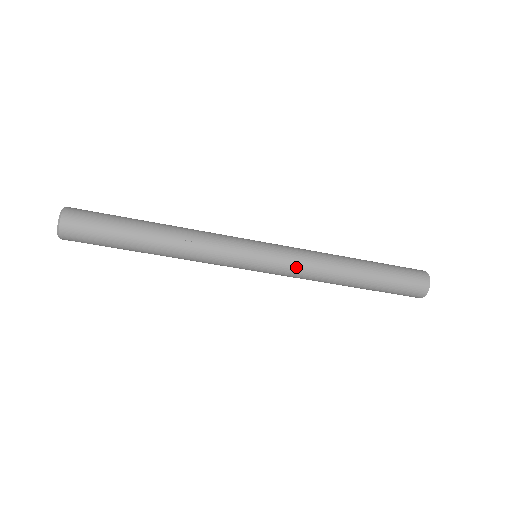
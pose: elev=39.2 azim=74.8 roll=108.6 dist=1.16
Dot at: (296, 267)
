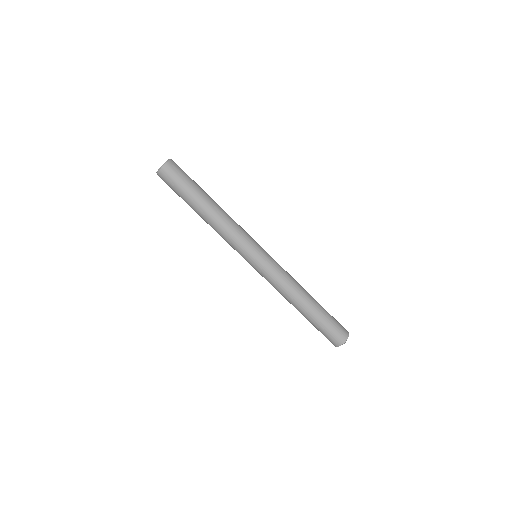
Dot at: (279, 271)
